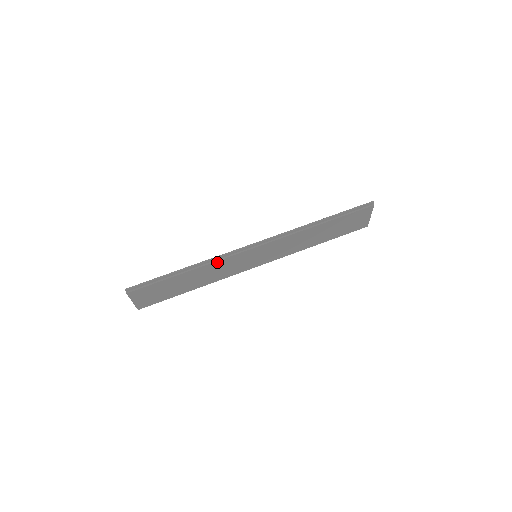
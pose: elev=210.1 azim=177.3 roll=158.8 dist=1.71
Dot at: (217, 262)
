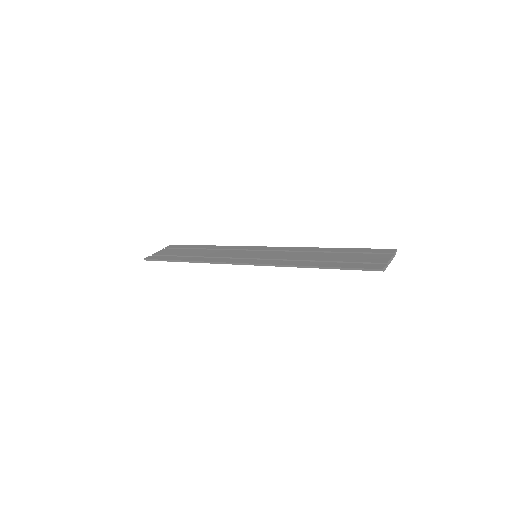
Dot at: occluded
